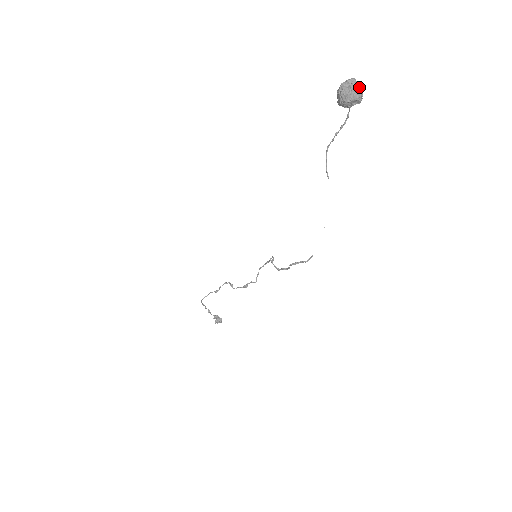
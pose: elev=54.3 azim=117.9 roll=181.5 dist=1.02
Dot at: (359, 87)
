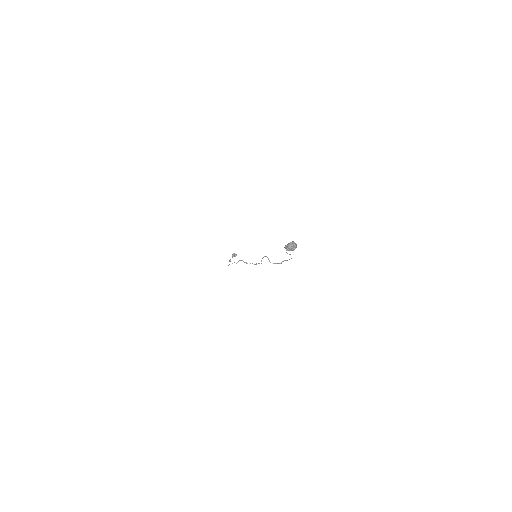
Dot at: (294, 246)
